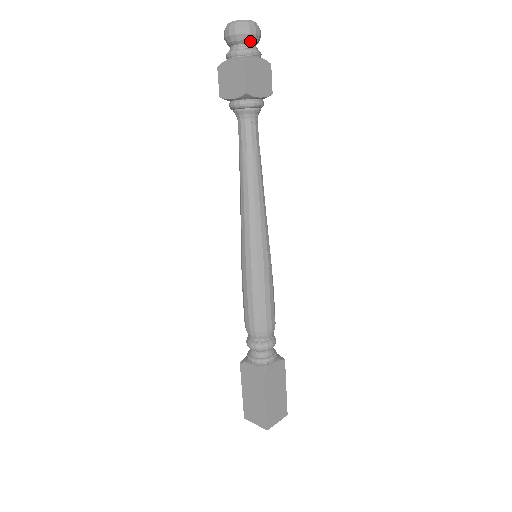
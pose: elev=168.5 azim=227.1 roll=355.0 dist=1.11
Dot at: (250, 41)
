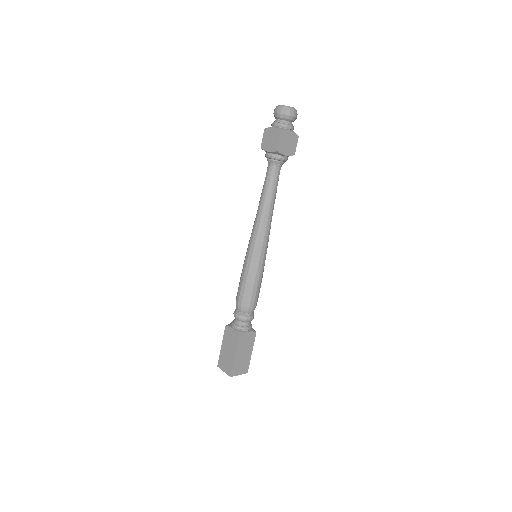
Dot at: (289, 120)
